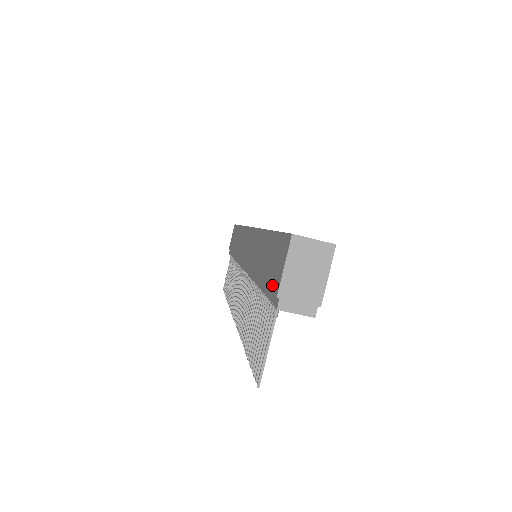
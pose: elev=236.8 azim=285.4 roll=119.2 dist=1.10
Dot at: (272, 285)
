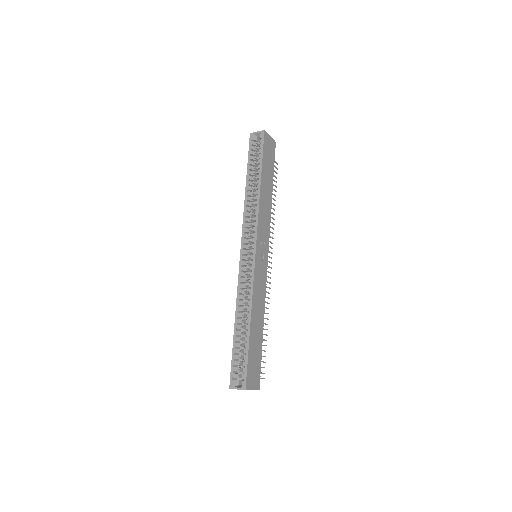
Dot at: occluded
